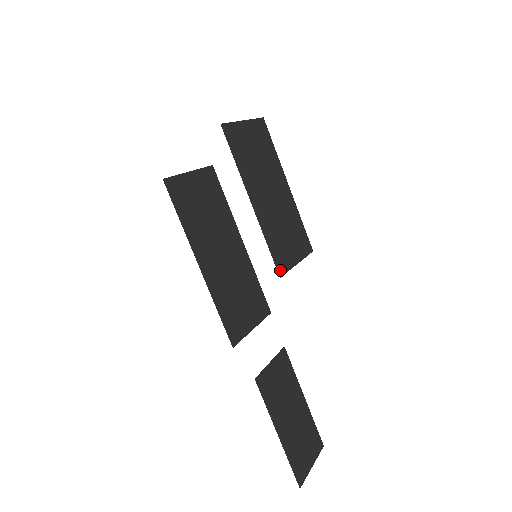
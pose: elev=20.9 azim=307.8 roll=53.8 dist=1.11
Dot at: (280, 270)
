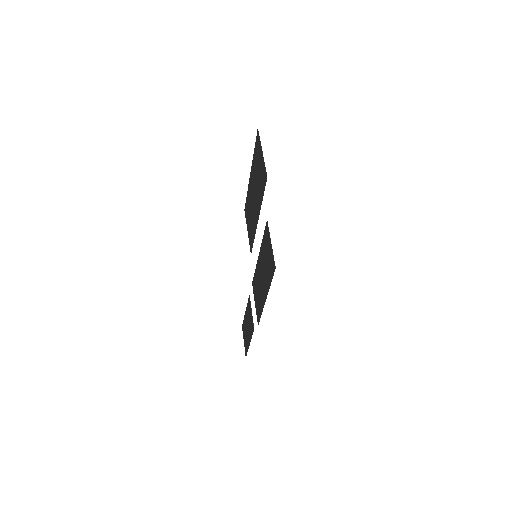
Dot at: (251, 249)
